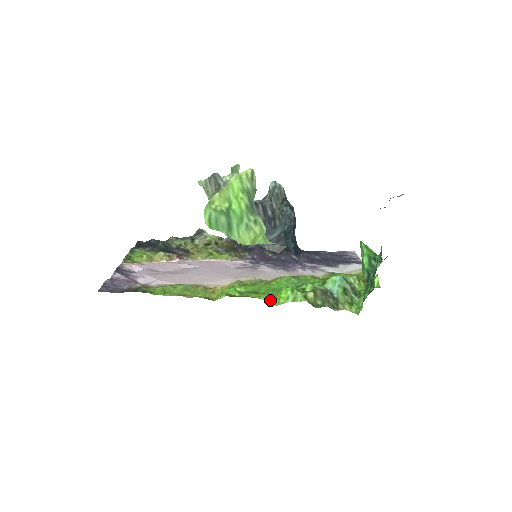
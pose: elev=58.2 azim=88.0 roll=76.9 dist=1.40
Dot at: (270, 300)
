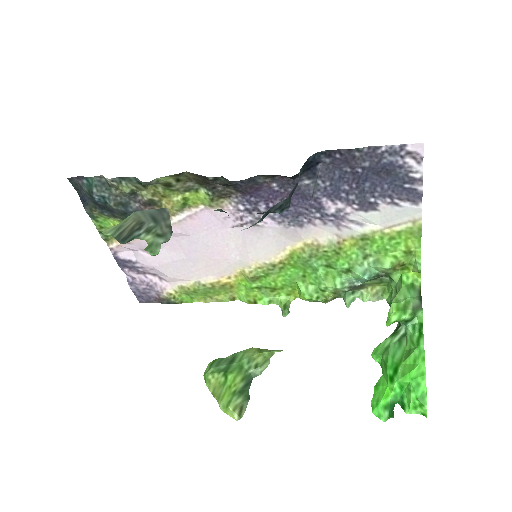
Dot at: (290, 294)
